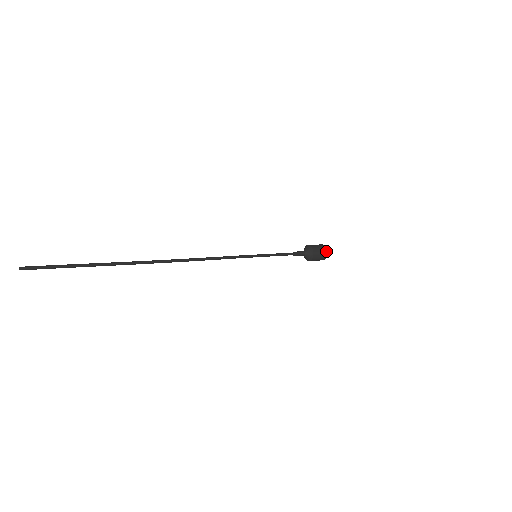
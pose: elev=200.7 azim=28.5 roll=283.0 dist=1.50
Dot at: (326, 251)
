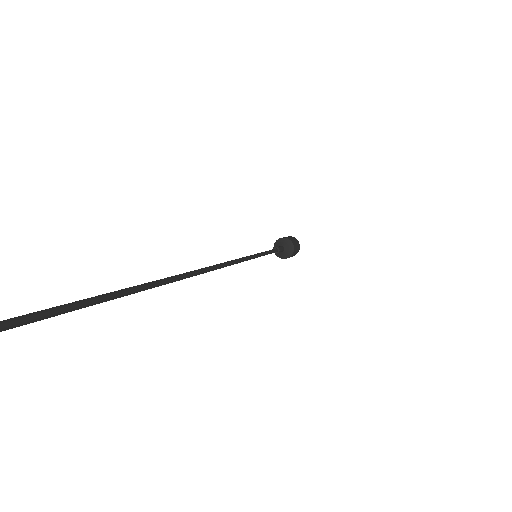
Dot at: (299, 249)
